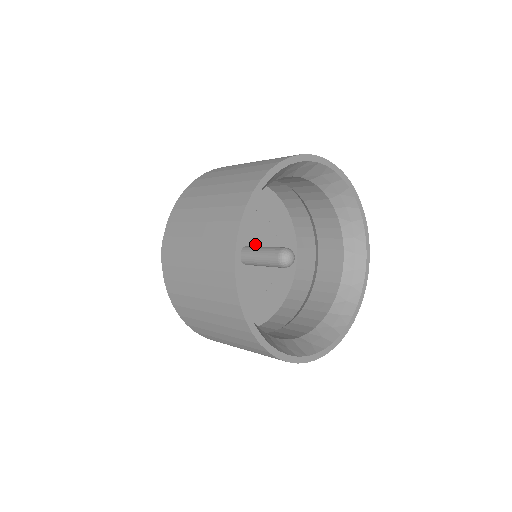
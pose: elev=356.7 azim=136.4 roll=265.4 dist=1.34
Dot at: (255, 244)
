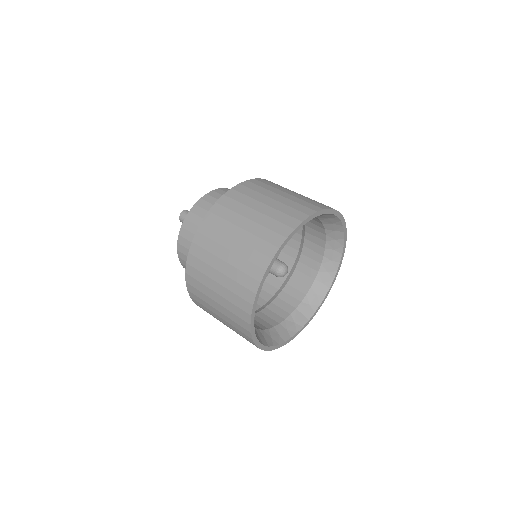
Dot at: occluded
